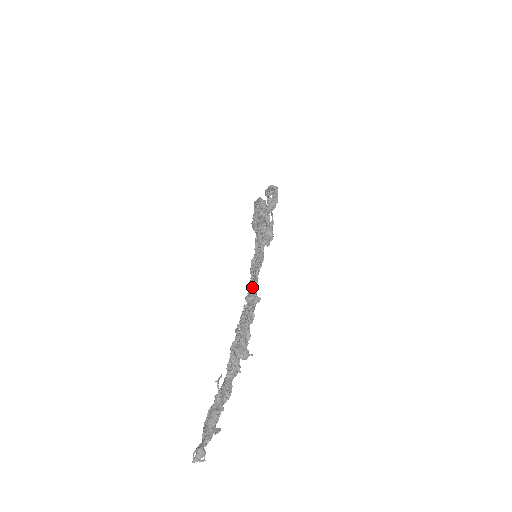
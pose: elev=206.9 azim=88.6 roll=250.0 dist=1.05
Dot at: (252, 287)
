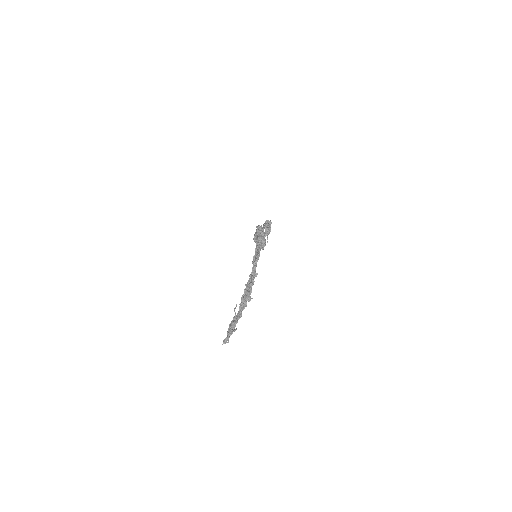
Dot at: (253, 269)
